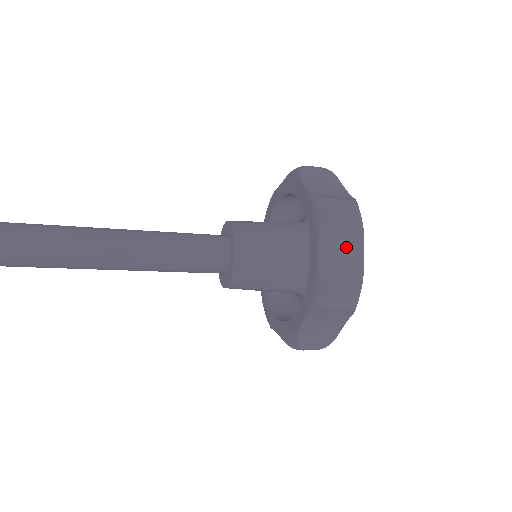
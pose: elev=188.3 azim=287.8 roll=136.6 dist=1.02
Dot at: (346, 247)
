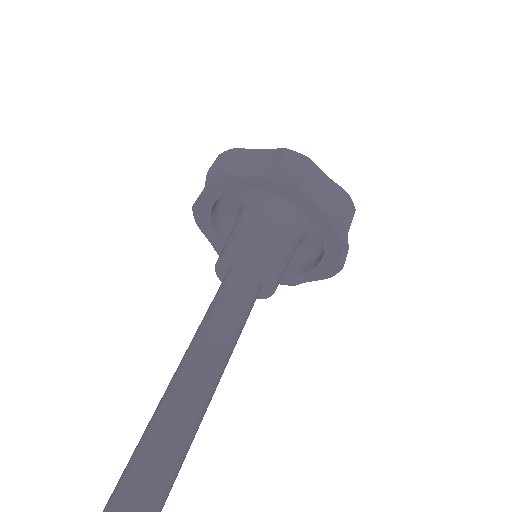
Dot at: occluded
